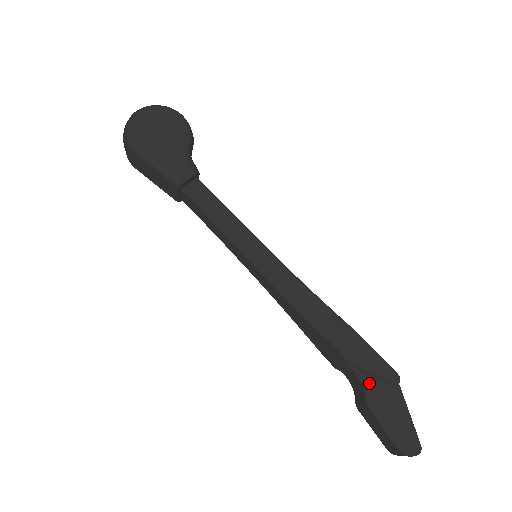
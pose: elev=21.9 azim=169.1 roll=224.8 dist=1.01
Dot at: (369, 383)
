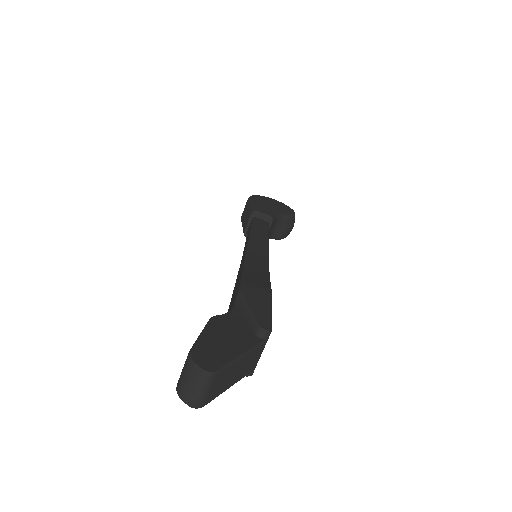
Dot at: (236, 315)
